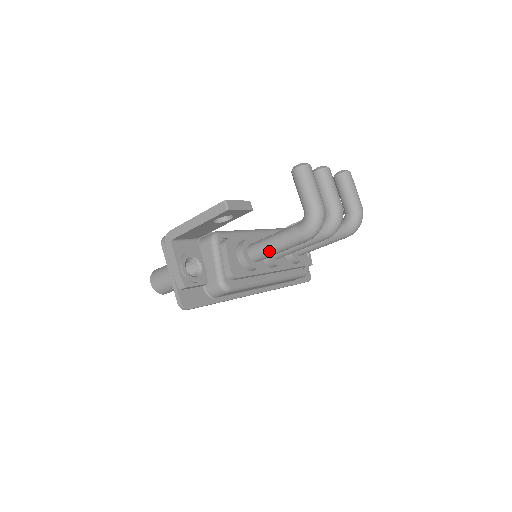
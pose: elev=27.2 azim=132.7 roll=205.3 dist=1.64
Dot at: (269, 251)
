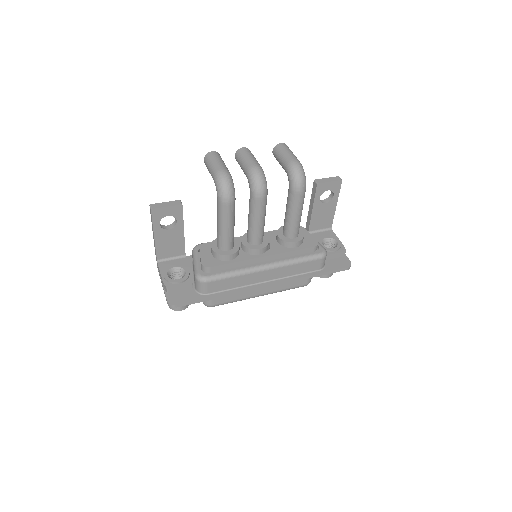
Dot at: (220, 233)
